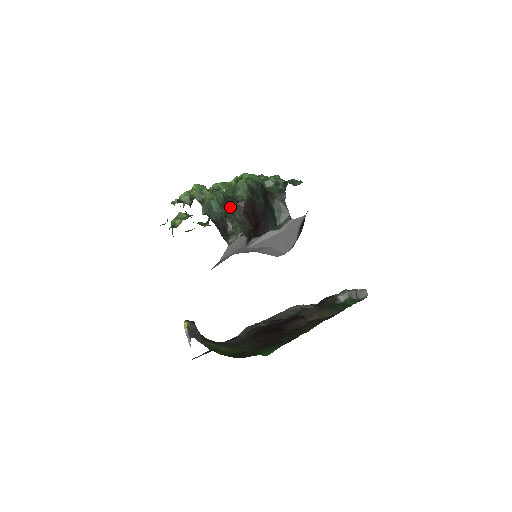
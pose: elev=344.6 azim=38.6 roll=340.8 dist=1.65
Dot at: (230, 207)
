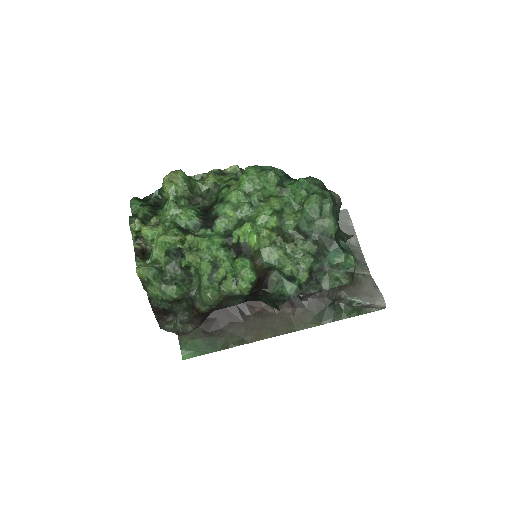
Dot at: (182, 302)
